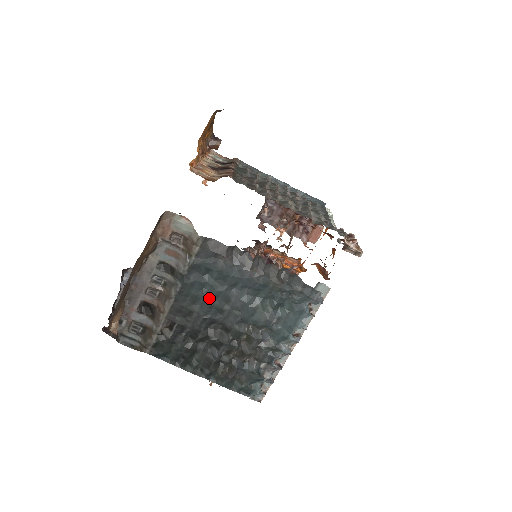
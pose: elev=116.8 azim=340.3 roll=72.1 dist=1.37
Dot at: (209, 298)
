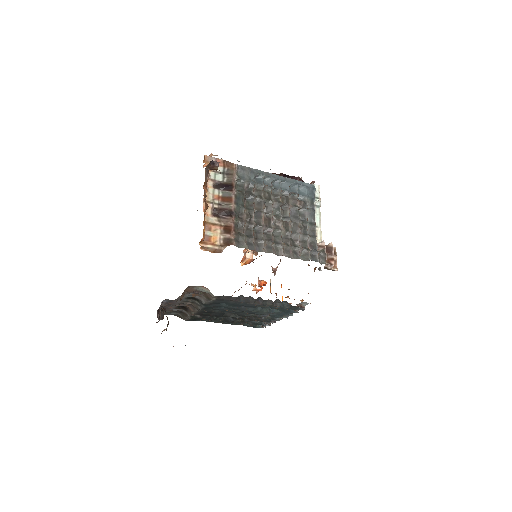
Dot at: (225, 310)
